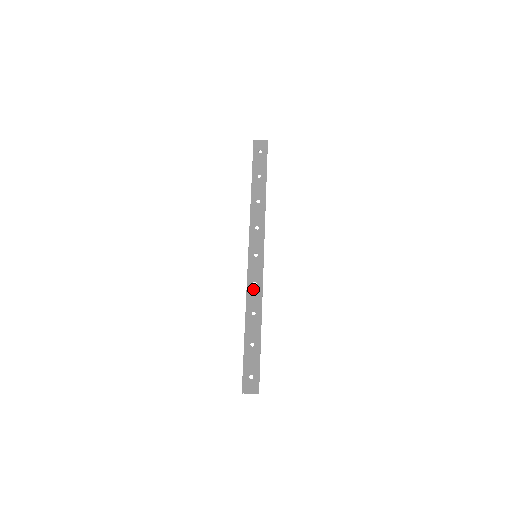
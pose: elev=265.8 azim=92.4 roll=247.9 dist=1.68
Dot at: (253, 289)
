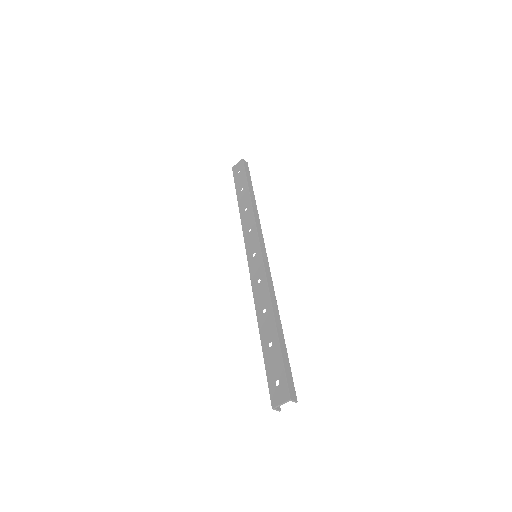
Dot at: (258, 287)
